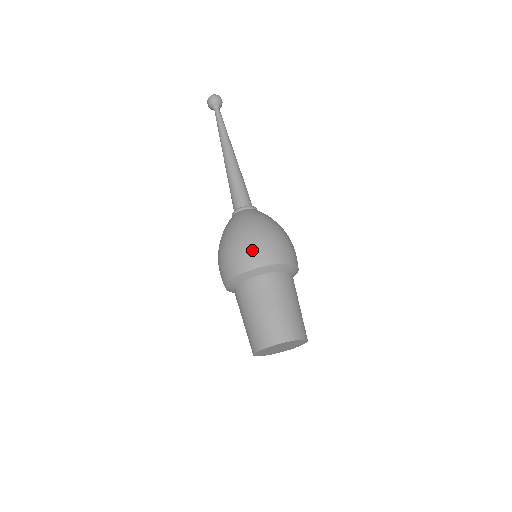
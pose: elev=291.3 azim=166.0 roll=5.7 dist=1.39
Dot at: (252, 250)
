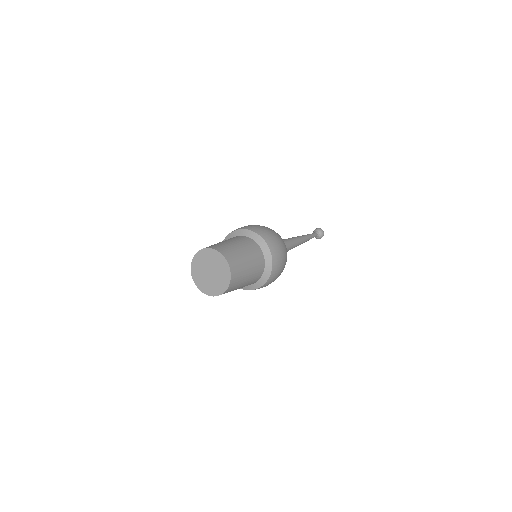
Dot at: (267, 231)
